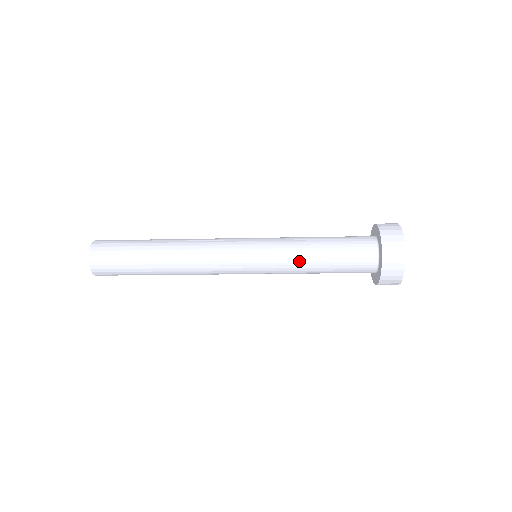
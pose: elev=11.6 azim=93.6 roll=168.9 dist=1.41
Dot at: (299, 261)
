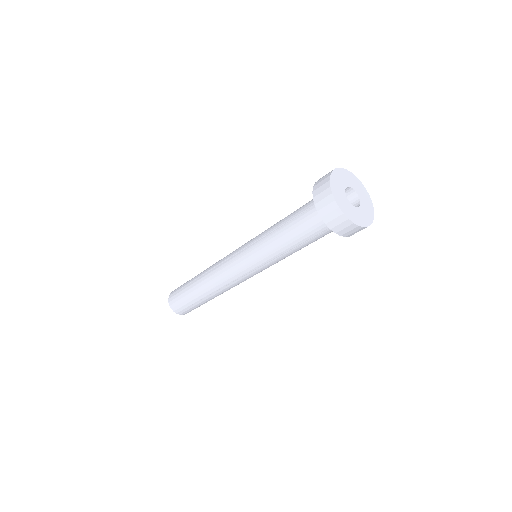
Dot at: (278, 253)
